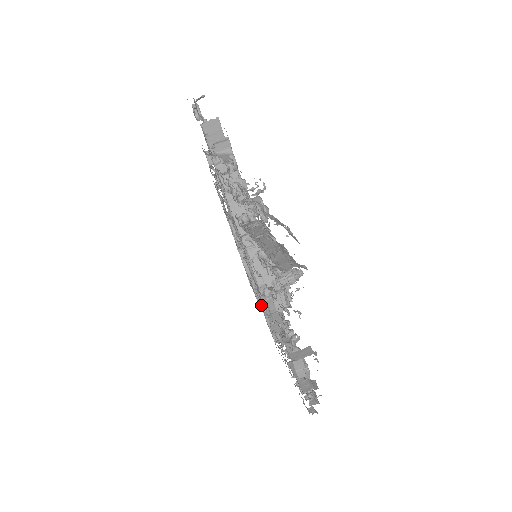
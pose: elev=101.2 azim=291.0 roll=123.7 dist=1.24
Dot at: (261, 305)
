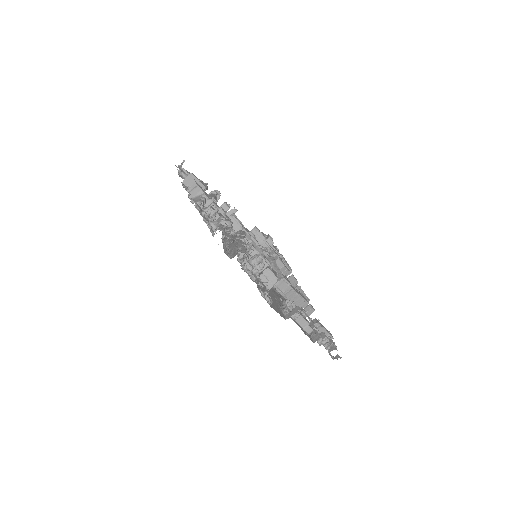
Dot at: occluded
